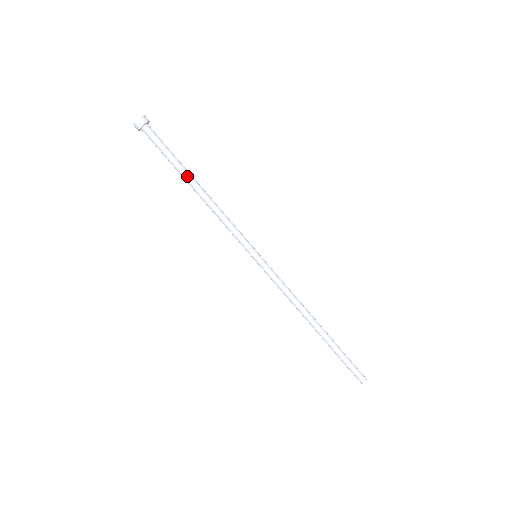
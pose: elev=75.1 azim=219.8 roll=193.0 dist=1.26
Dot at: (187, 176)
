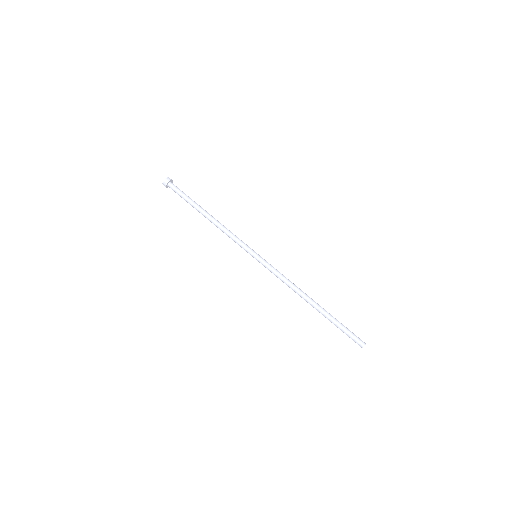
Dot at: (200, 209)
